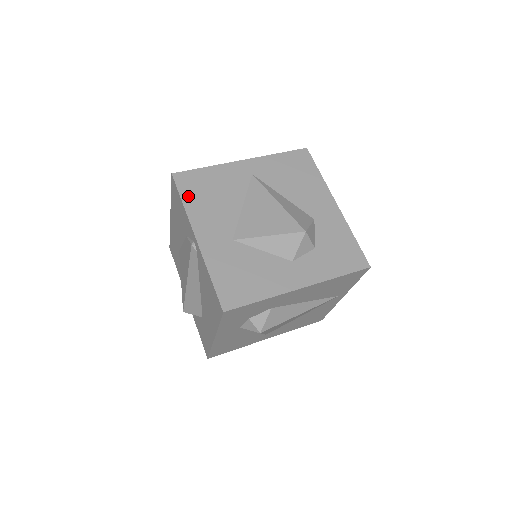
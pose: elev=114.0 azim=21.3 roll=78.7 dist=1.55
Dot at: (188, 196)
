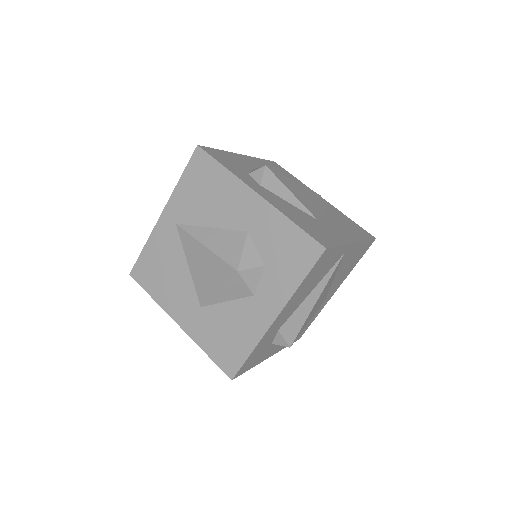
Dot at: (150, 288)
